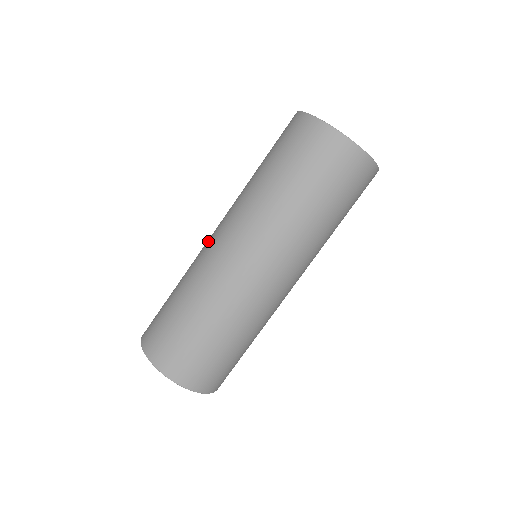
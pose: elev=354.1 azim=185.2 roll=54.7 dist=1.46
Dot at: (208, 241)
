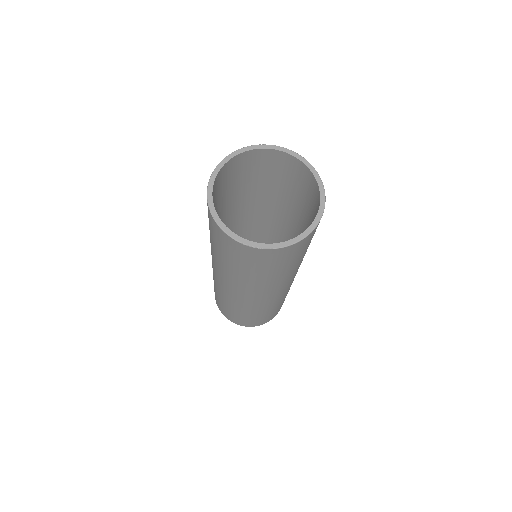
Dot at: occluded
